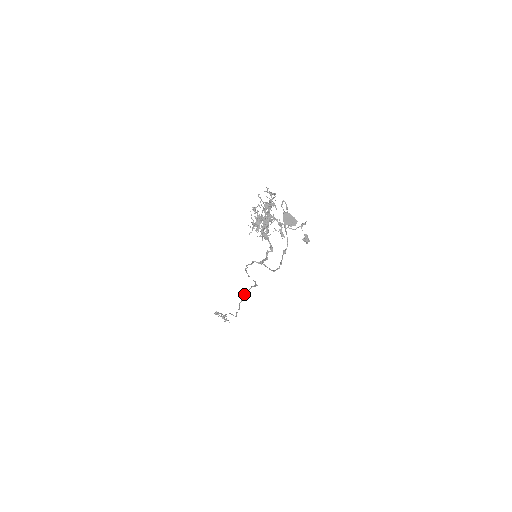
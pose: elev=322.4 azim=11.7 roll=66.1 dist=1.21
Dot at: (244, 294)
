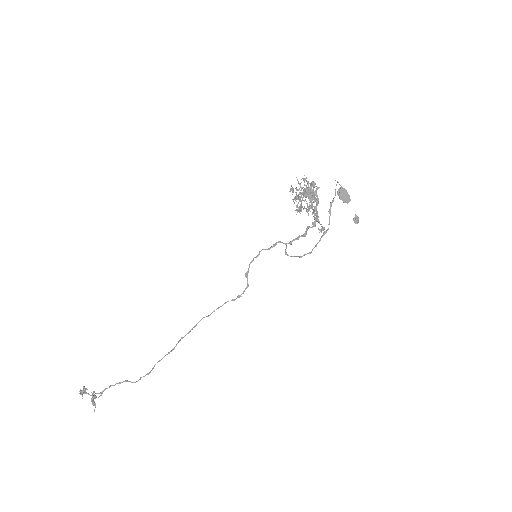
Dot at: (201, 319)
